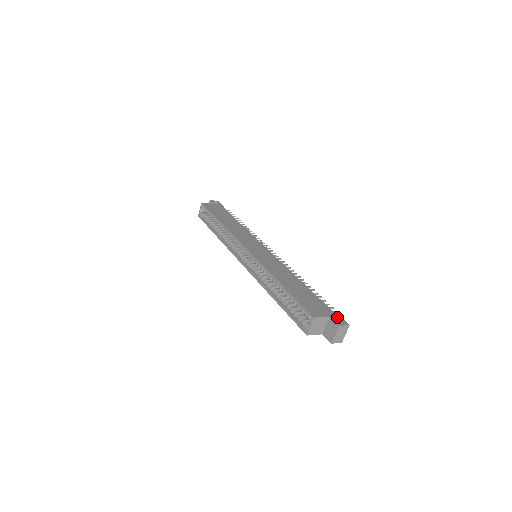
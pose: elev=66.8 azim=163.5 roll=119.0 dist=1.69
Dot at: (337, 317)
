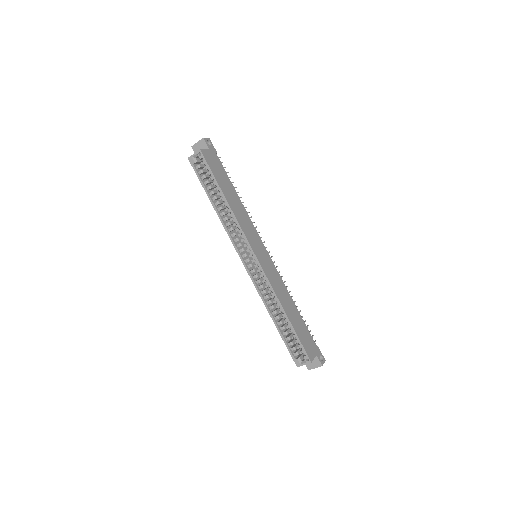
Dot at: (320, 353)
